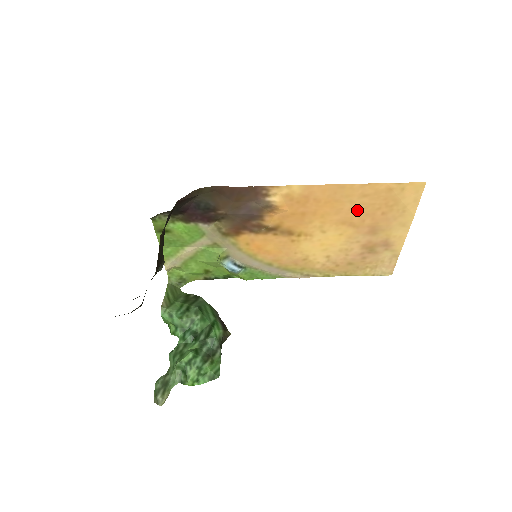
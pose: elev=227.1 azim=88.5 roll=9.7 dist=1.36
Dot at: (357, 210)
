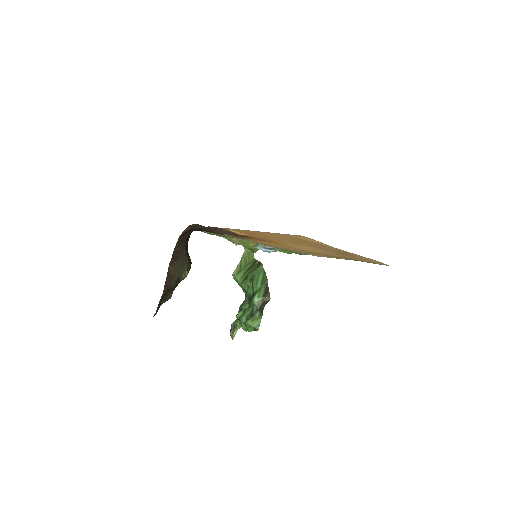
Dot at: (287, 239)
